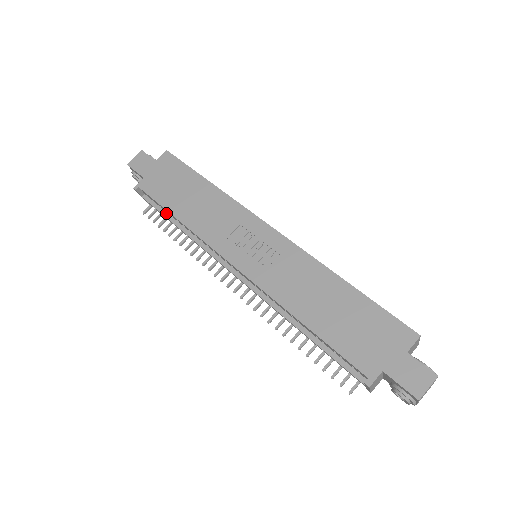
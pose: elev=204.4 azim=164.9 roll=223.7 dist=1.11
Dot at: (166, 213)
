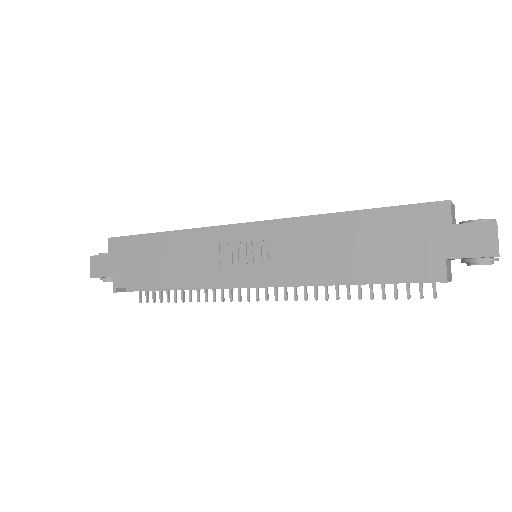
Dot at: (156, 287)
